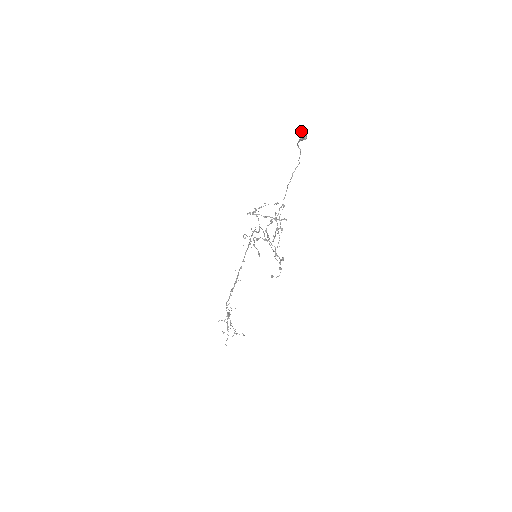
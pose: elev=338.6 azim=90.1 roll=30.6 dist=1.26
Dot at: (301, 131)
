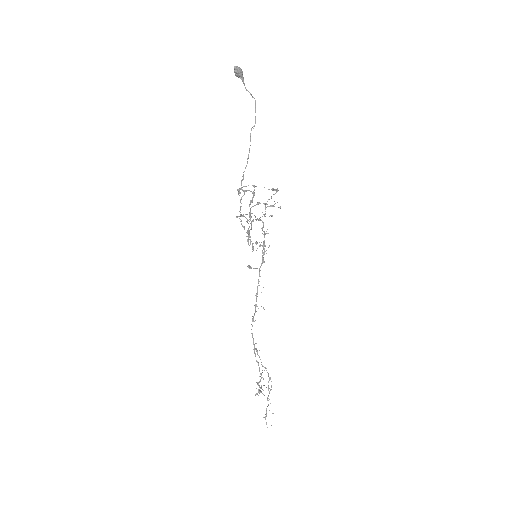
Dot at: (234, 67)
